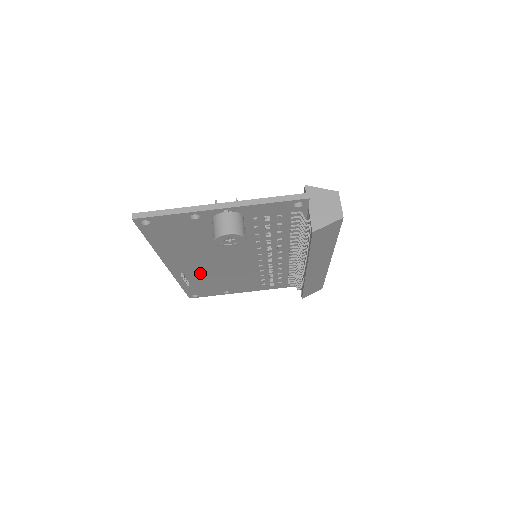
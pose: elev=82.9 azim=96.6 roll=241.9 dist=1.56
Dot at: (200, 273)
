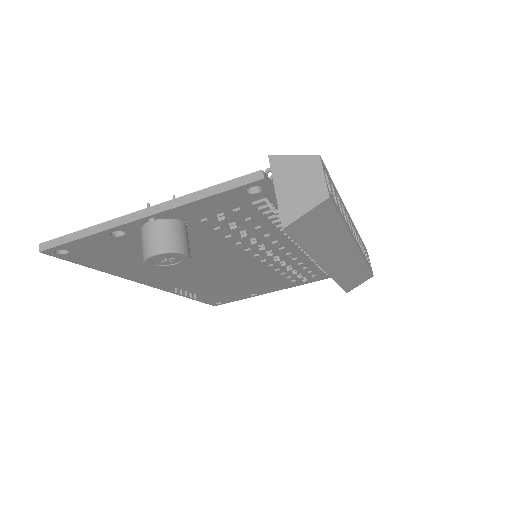
Dot at: (199, 284)
